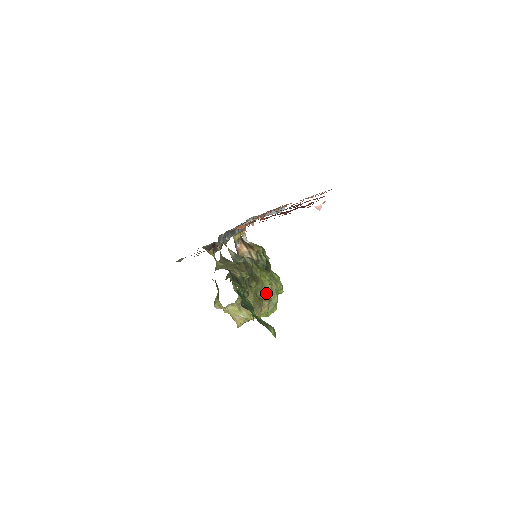
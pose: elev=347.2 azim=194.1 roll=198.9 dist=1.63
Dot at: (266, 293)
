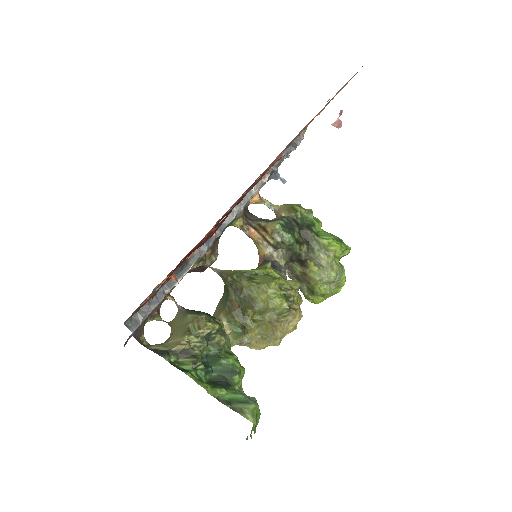
Dot at: (279, 310)
